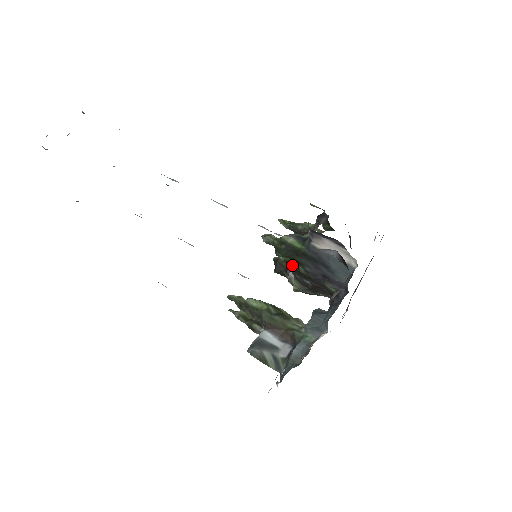
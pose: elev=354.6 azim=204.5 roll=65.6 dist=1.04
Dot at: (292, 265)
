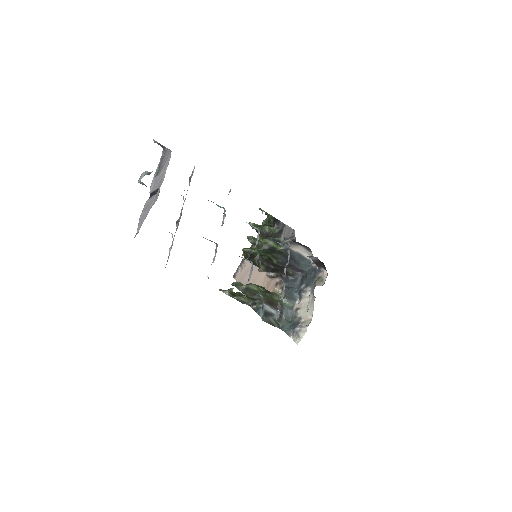
Dot at: (264, 257)
